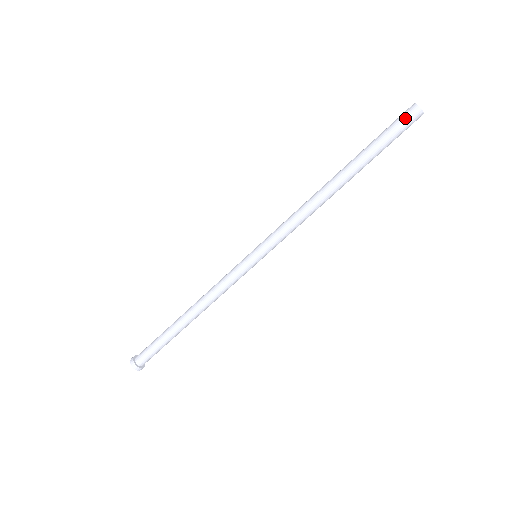
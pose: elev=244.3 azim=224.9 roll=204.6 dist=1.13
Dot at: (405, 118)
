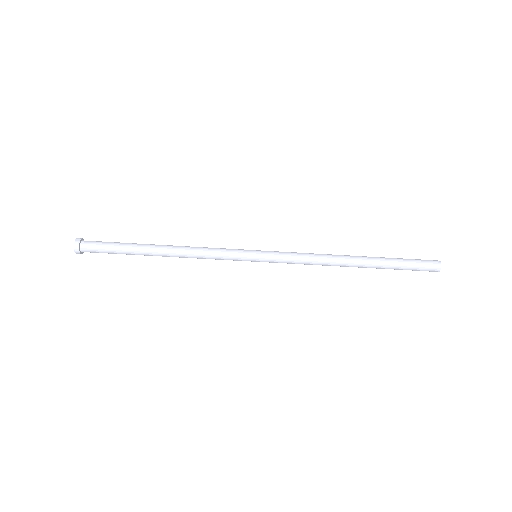
Dot at: (428, 265)
